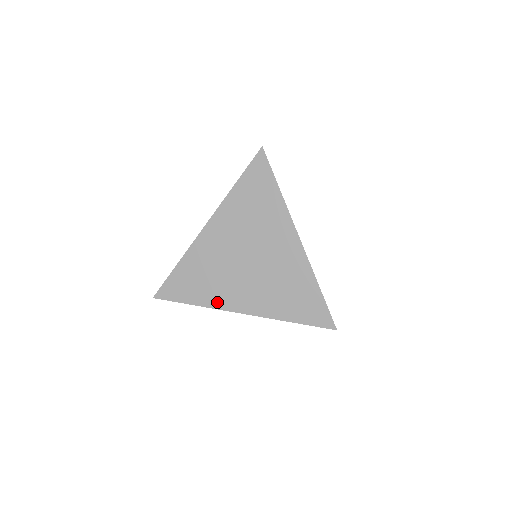
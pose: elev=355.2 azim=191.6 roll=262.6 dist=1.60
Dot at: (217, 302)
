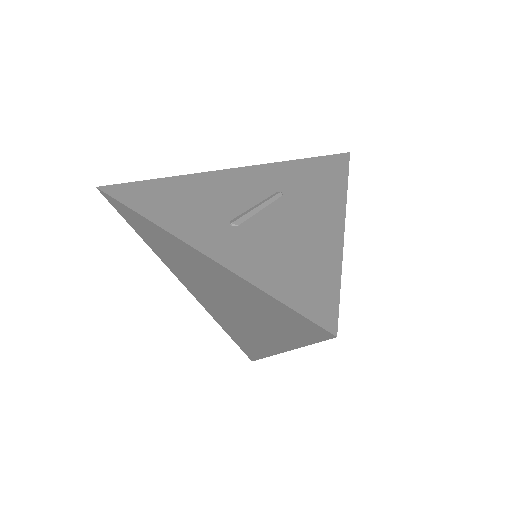
Dot at: (166, 262)
